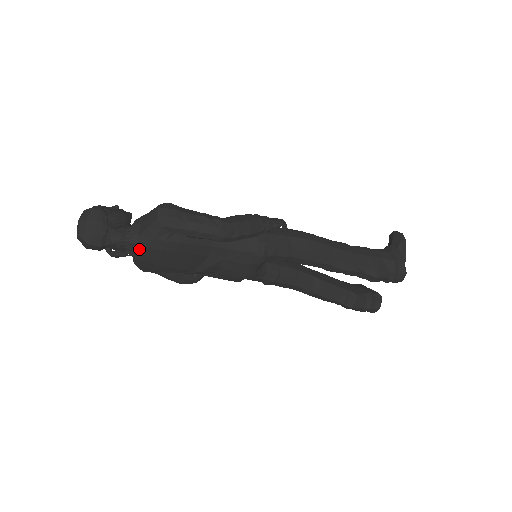
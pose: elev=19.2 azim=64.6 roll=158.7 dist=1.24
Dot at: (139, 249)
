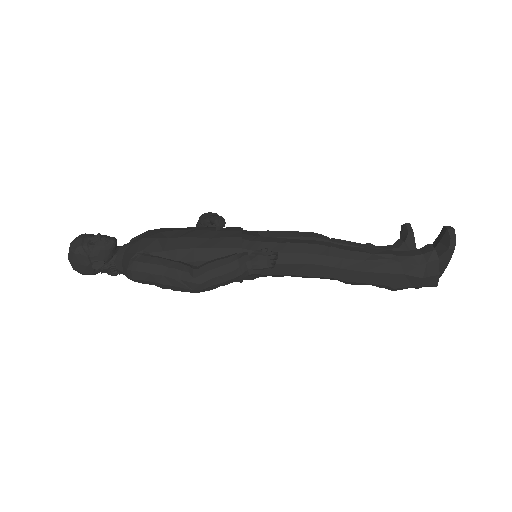
Dot at: occluded
